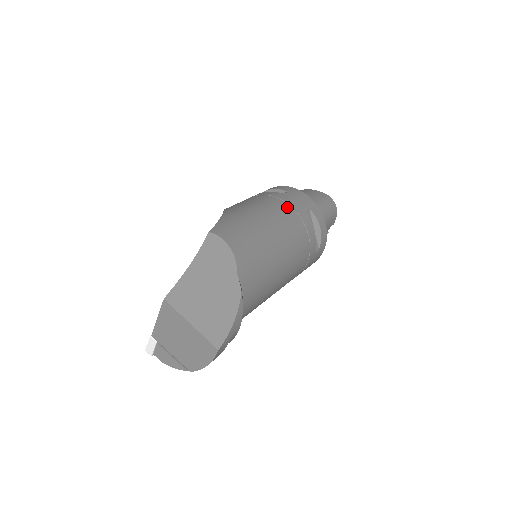
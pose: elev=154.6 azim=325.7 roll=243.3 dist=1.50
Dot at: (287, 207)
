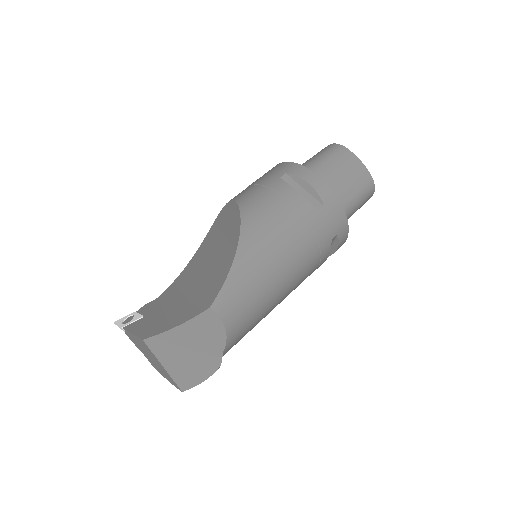
Dot at: (312, 242)
